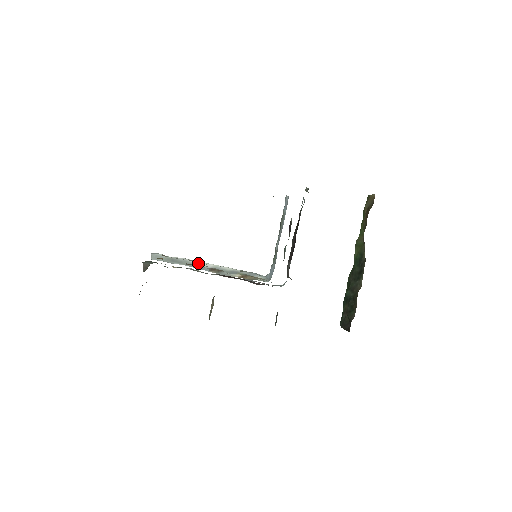
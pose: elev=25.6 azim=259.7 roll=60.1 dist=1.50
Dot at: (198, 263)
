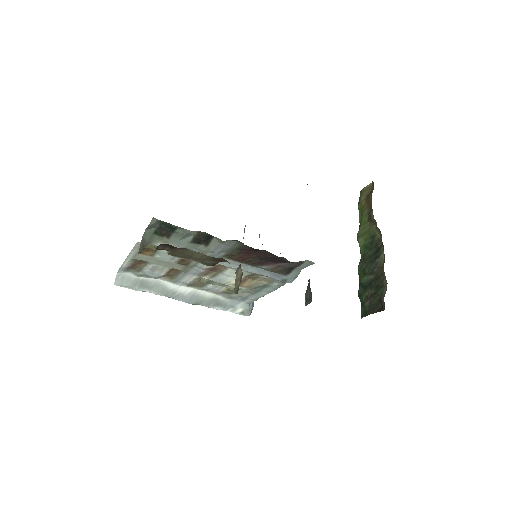
Dot at: (174, 287)
